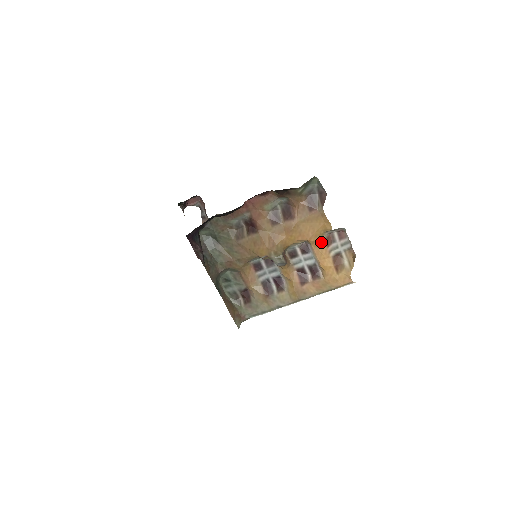
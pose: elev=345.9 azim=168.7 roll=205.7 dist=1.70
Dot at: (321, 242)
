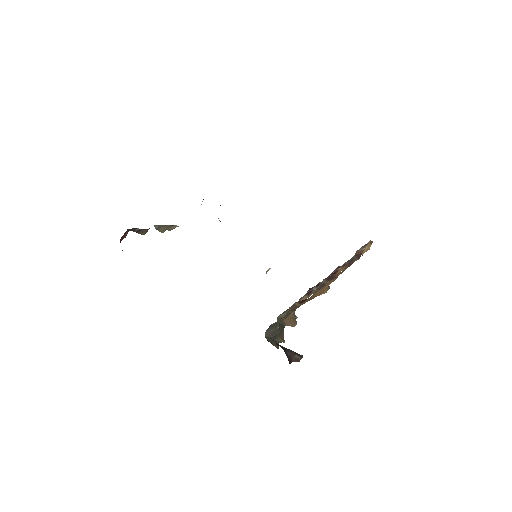
Dot at: occluded
